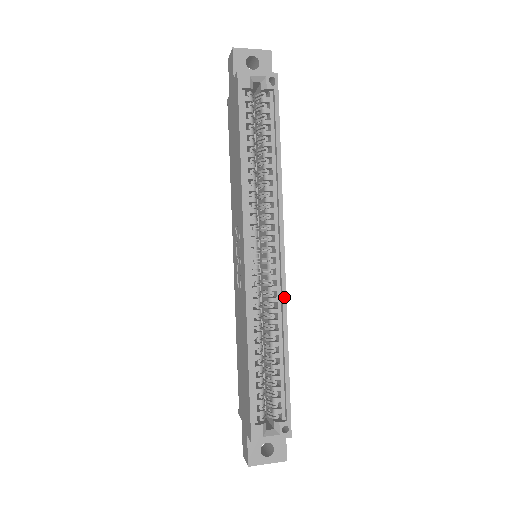
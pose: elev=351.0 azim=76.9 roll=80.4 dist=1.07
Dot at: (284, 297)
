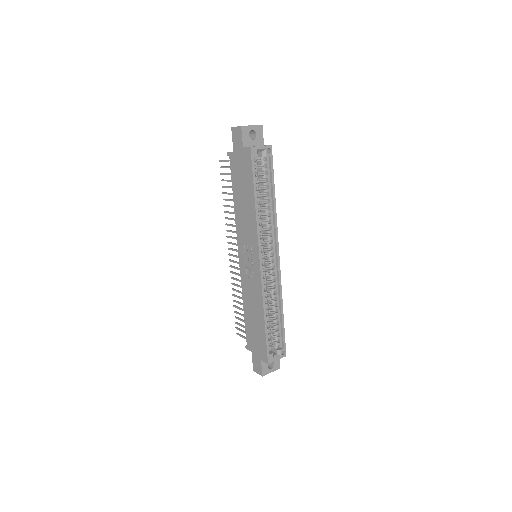
Dot at: (280, 281)
